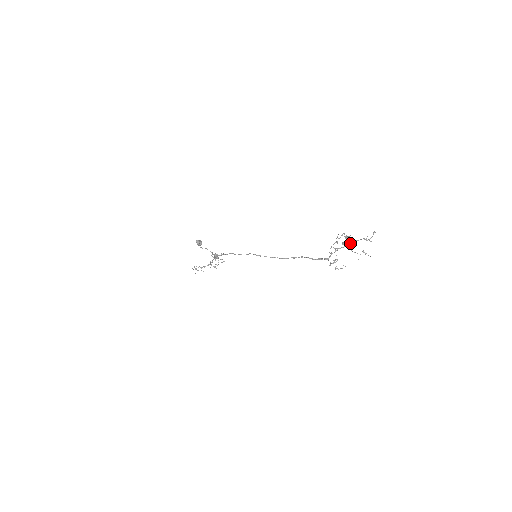
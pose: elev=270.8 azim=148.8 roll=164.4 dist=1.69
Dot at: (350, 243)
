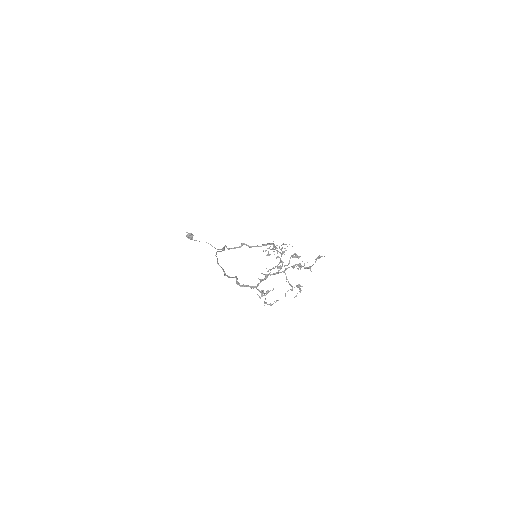
Dot at: (286, 269)
